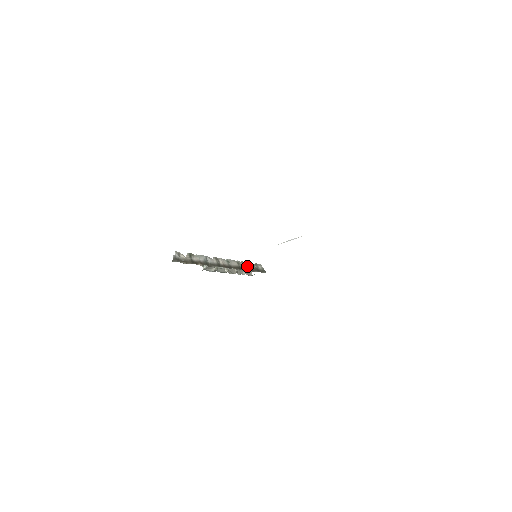
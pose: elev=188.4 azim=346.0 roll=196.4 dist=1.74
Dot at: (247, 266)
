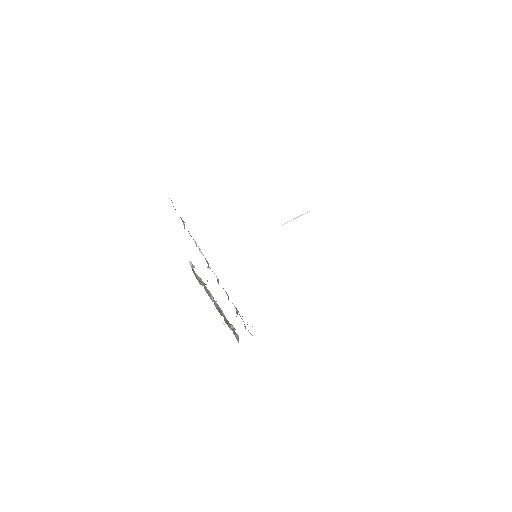
Dot at: occluded
